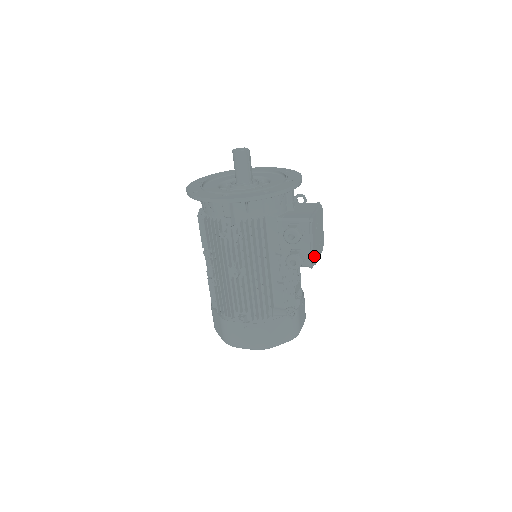
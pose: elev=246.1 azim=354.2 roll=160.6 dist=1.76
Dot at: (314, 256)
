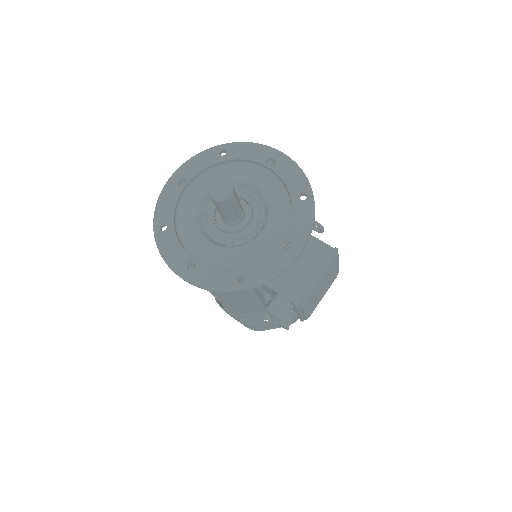
Dot at: (308, 315)
